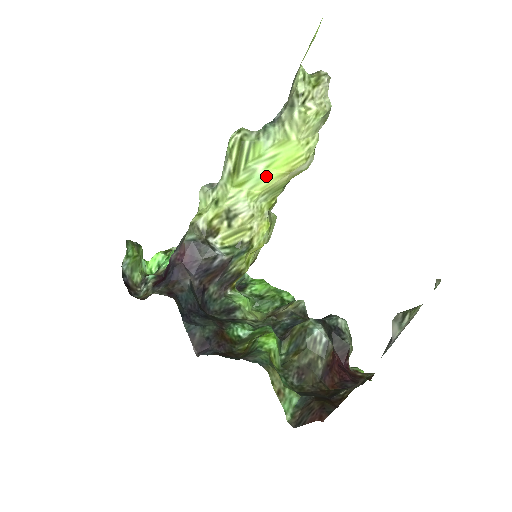
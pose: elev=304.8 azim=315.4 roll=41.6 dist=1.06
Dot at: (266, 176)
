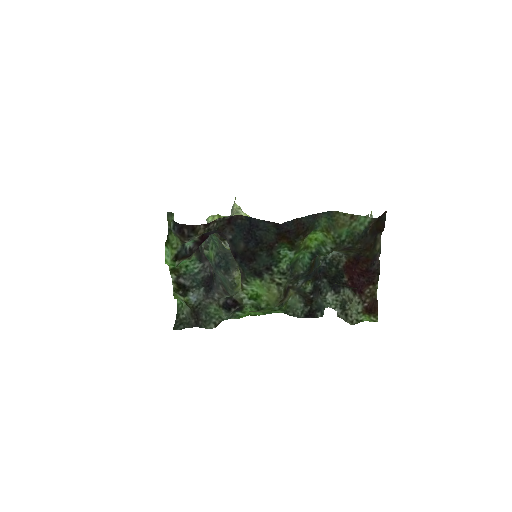
Dot at: occluded
